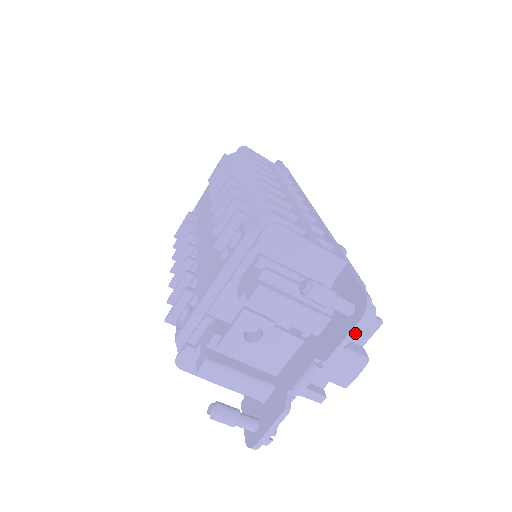
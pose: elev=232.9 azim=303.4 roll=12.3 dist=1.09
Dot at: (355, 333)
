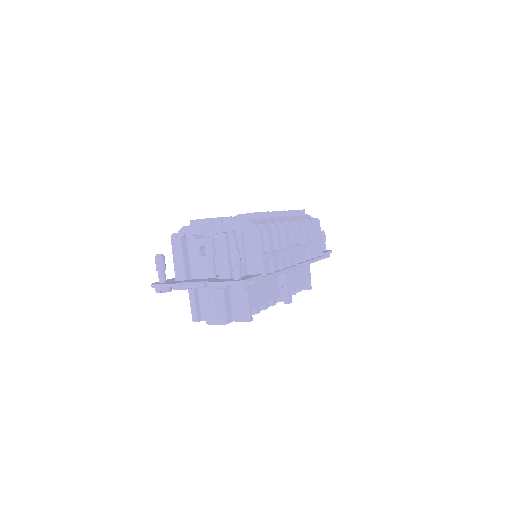
Dot at: (227, 284)
